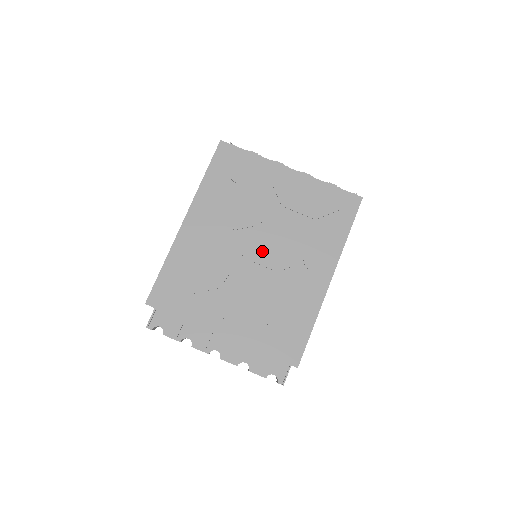
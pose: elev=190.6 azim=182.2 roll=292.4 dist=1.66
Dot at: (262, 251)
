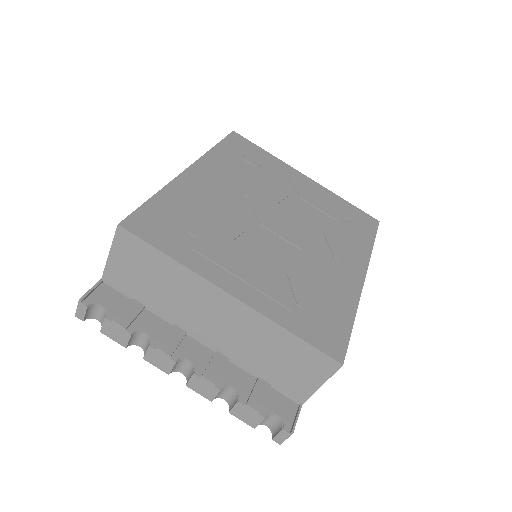
Dot at: (282, 226)
